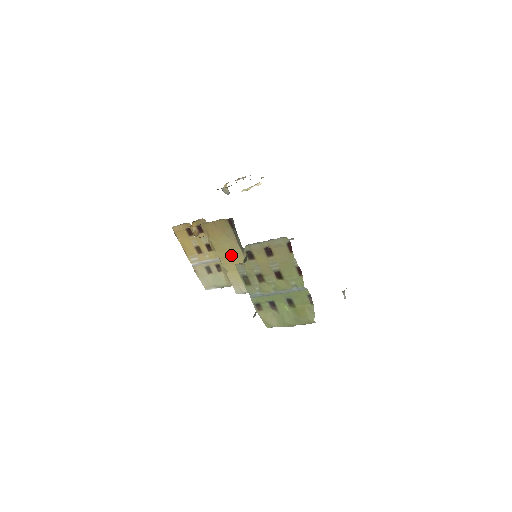
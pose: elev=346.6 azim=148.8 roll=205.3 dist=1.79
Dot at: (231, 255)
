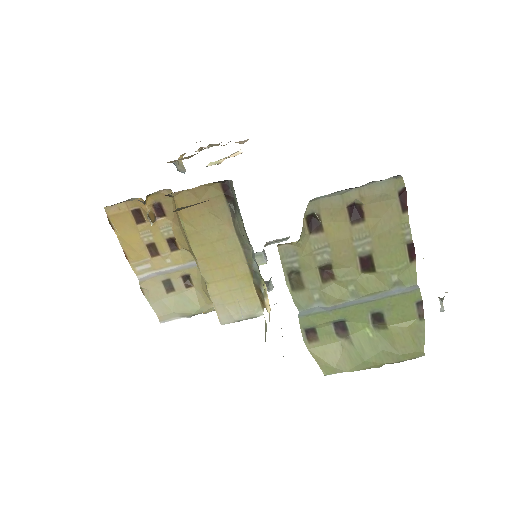
Dot at: (219, 252)
